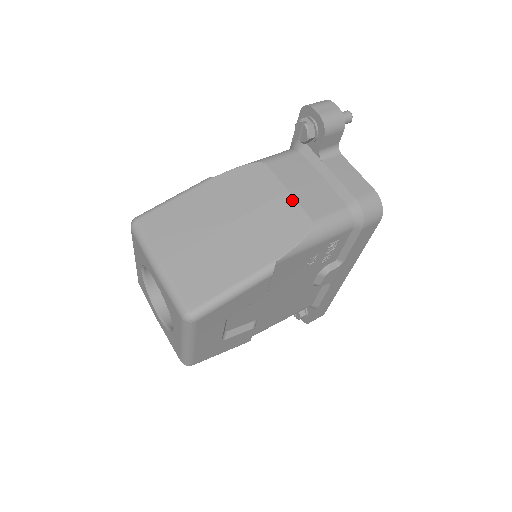
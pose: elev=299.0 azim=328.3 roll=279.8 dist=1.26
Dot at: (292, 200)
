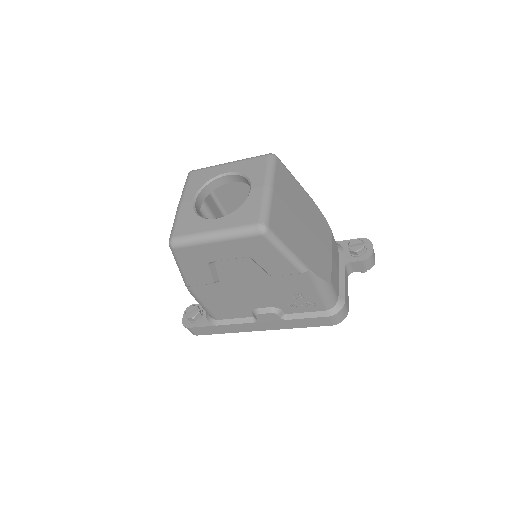
Dot at: (331, 261)
